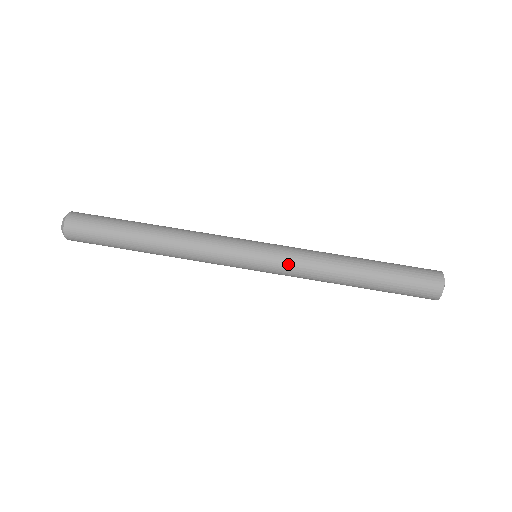
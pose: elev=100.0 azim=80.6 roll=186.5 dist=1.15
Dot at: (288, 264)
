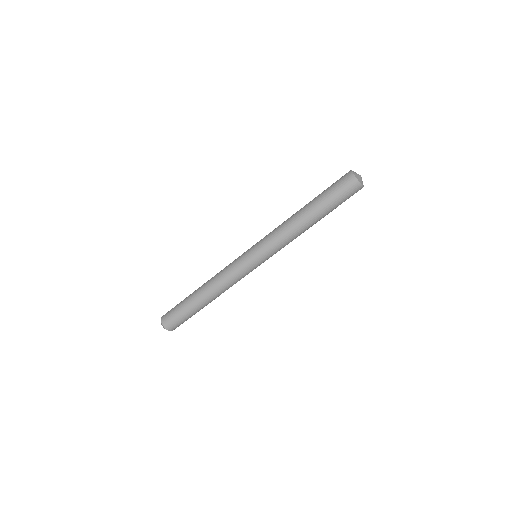
Dot at: (269, 243)
